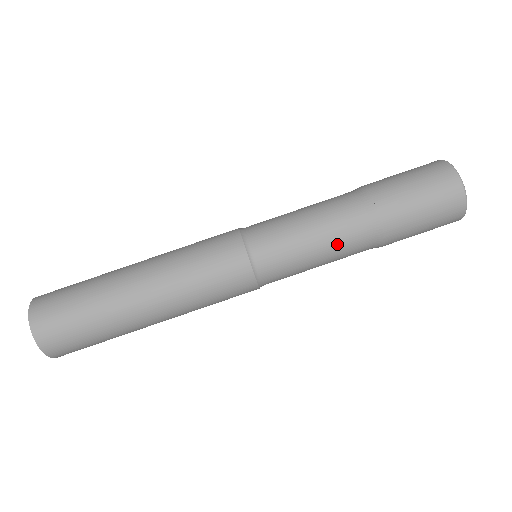
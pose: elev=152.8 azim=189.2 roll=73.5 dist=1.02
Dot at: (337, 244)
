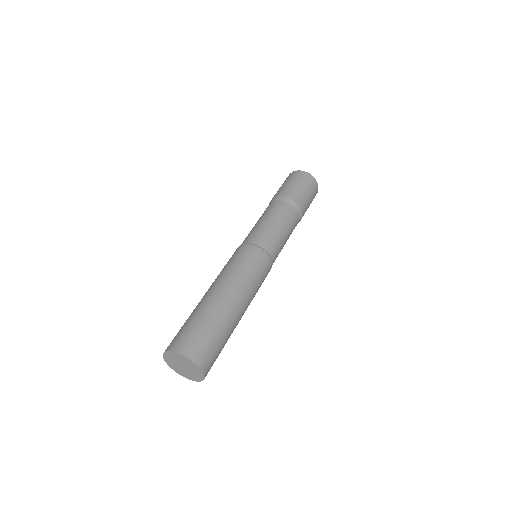
Dot at: occluded
